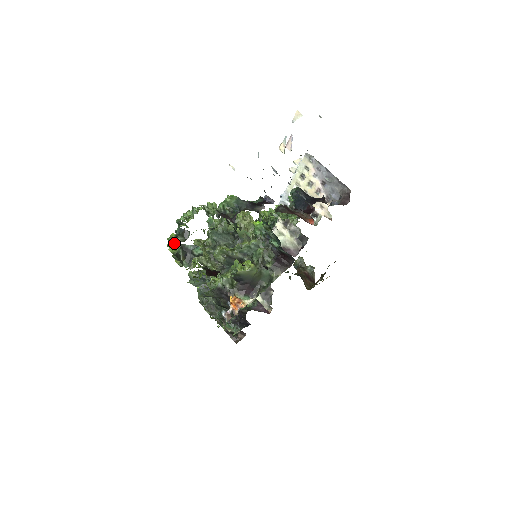
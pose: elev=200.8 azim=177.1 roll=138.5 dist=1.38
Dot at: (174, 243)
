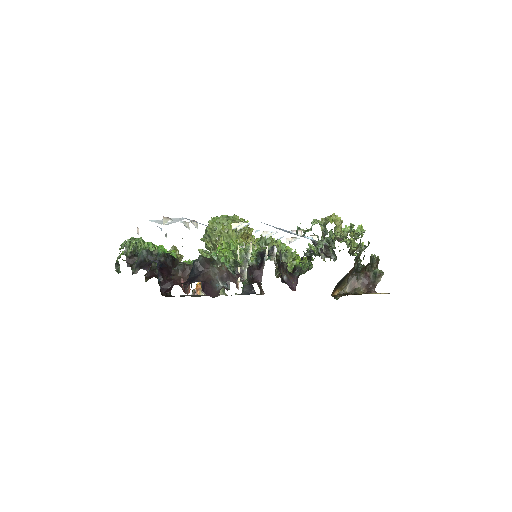
Dot at: occluded
